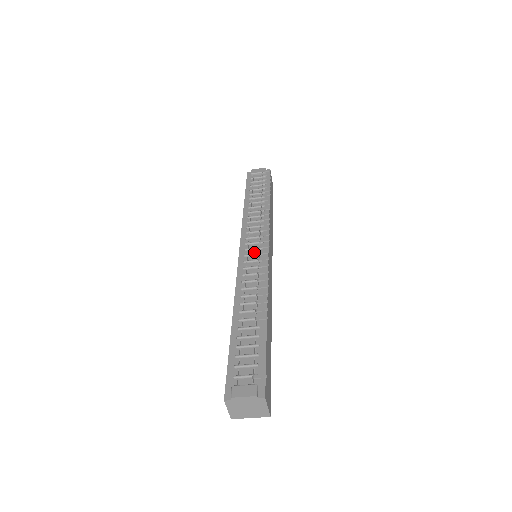
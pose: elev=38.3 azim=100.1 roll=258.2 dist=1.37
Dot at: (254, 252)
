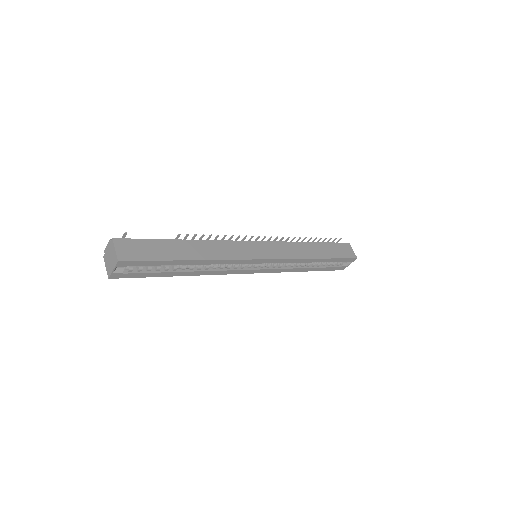
Dot at: occluded
